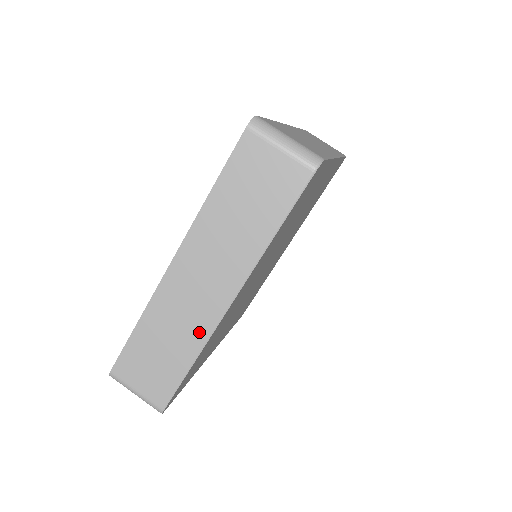
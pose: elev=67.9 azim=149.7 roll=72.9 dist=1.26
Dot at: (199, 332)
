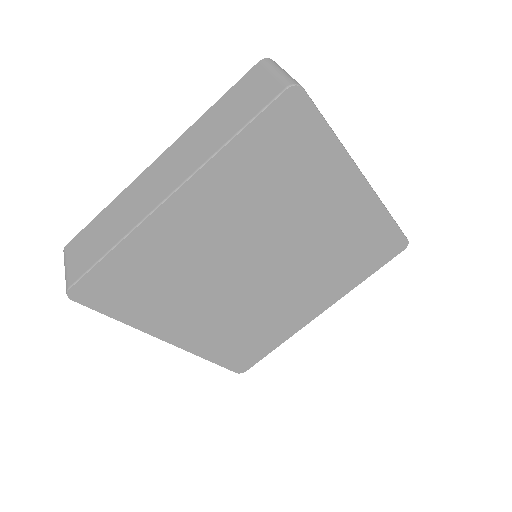
Dot at: (136, 218)
